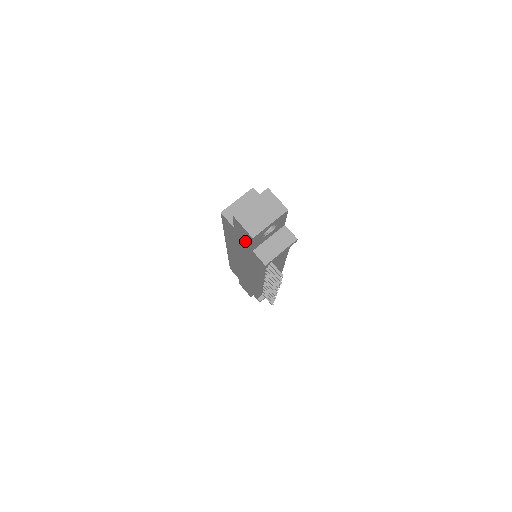
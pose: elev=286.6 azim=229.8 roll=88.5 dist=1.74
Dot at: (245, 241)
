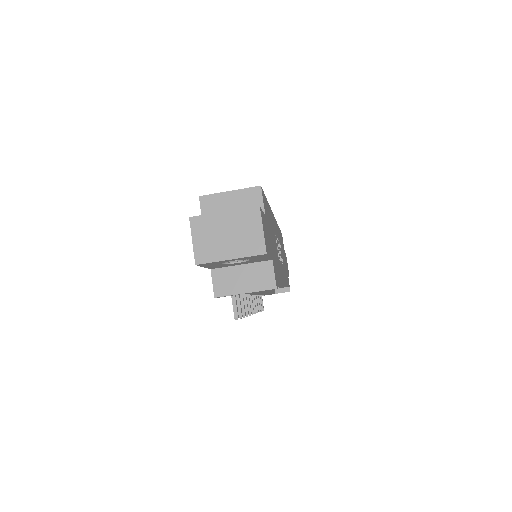
Dot at: occluded
